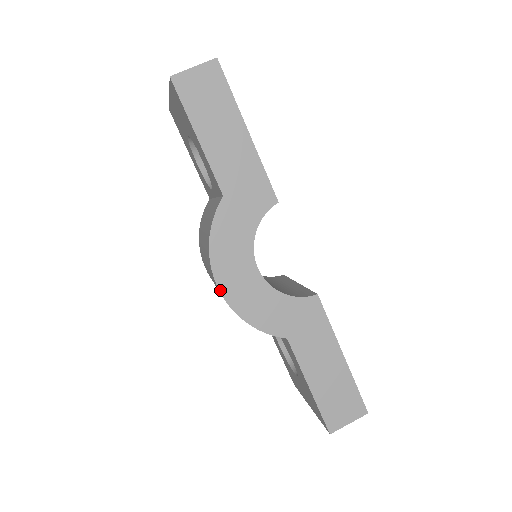
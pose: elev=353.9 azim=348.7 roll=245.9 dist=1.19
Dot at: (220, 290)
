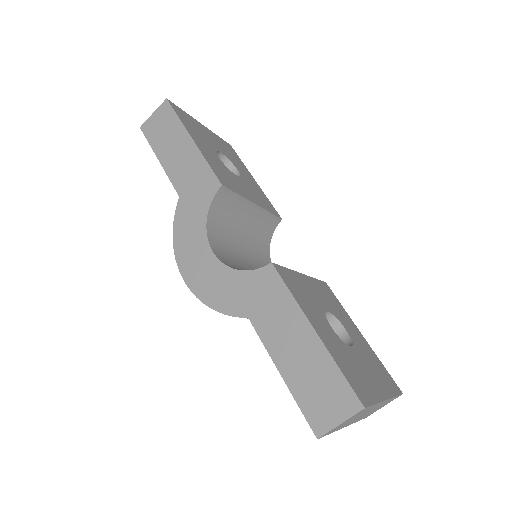
Dot at: (184, 280)
